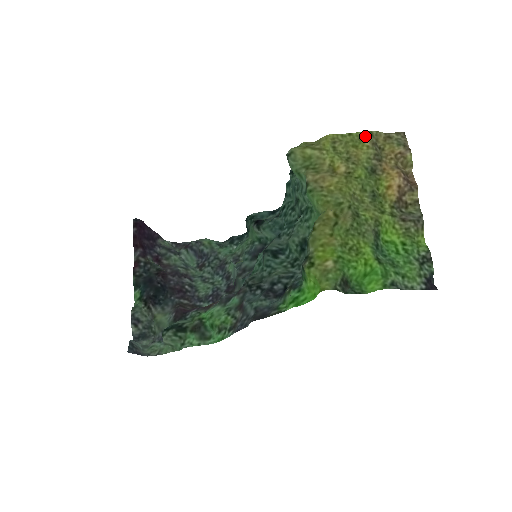
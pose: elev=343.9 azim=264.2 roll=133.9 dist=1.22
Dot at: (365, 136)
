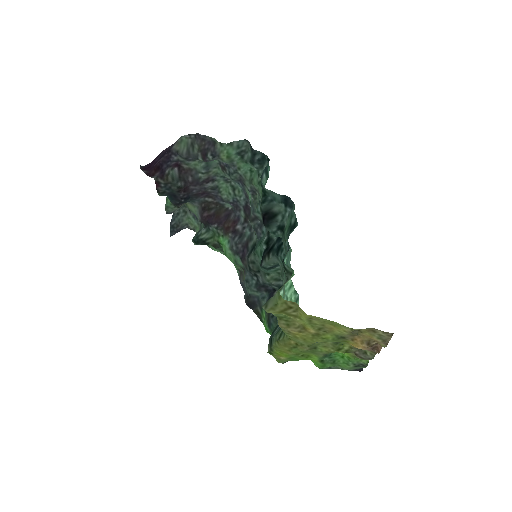
Dot at: (345, 328)
